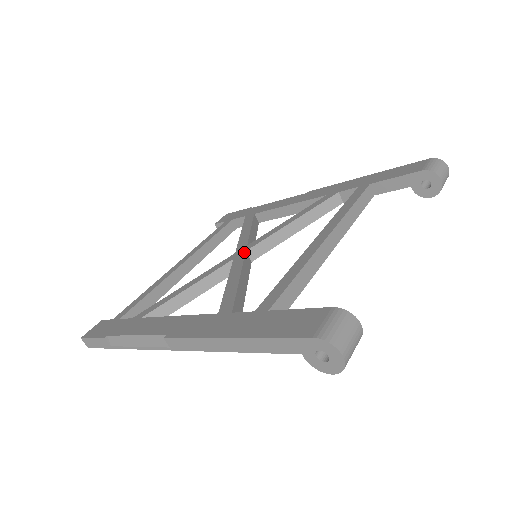
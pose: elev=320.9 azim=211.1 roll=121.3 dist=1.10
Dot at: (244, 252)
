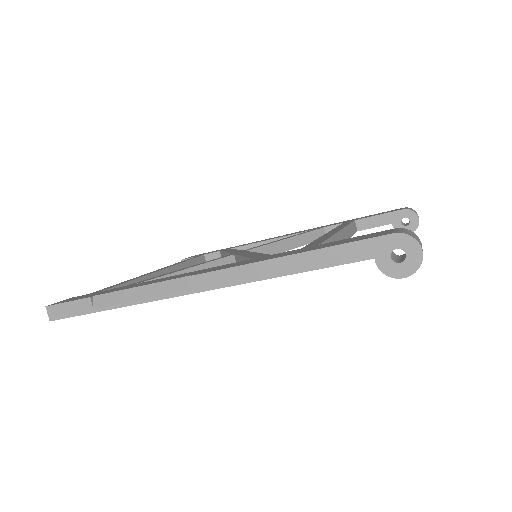
Dot at: (244, 251)
